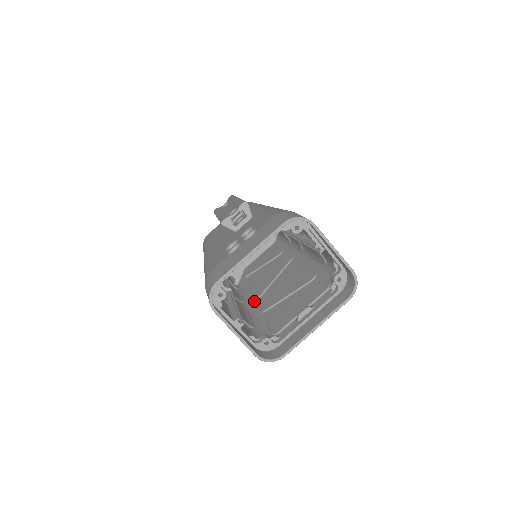
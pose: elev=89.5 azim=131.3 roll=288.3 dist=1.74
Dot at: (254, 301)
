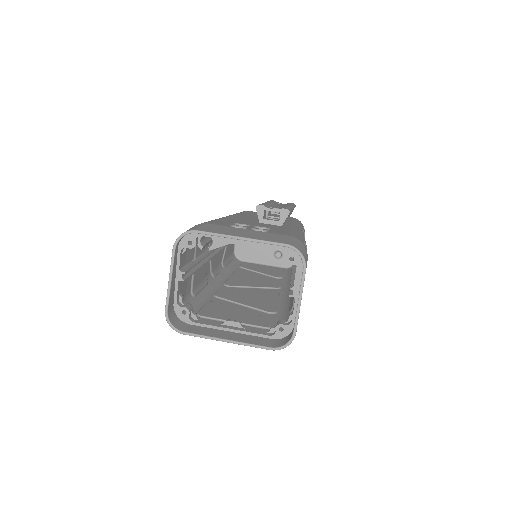
Dot at: (221, 284)
